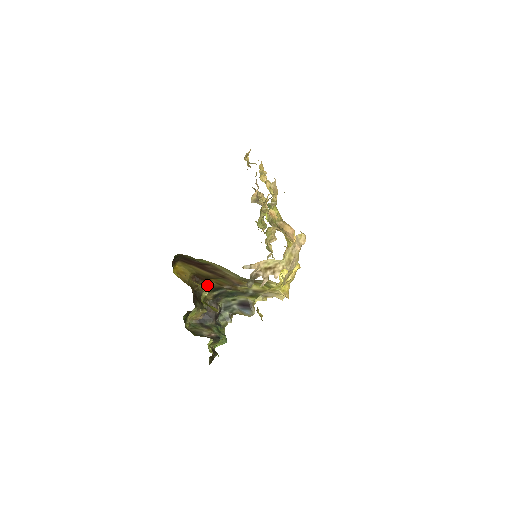
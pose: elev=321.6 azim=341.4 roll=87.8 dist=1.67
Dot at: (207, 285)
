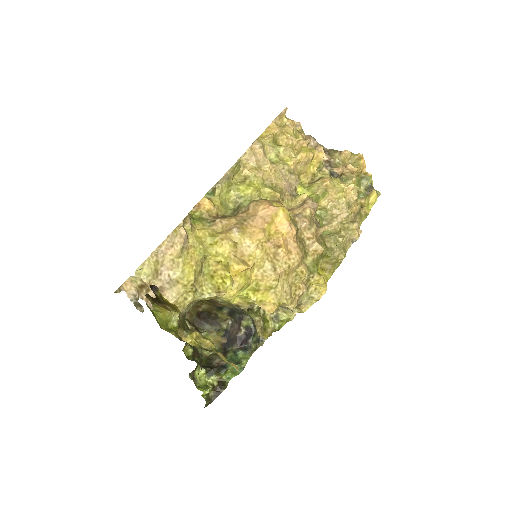
Dot at: (207, 304)
